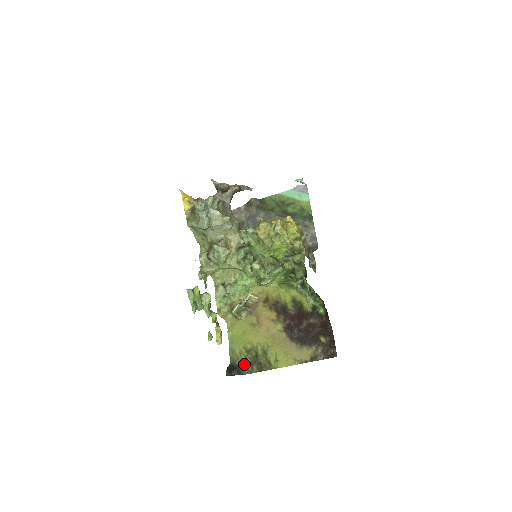
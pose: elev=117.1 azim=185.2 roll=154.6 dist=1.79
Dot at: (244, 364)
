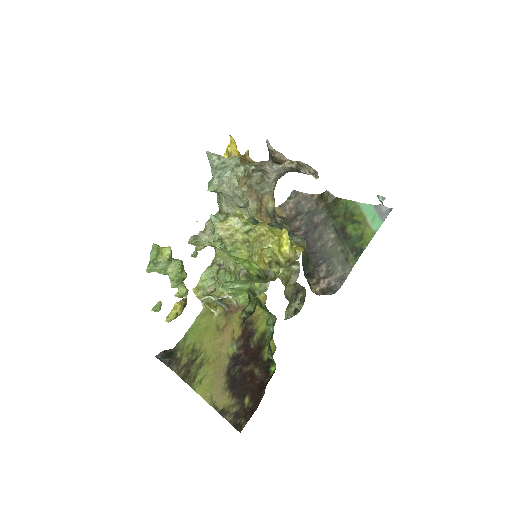
Dot at: (180, 359)
